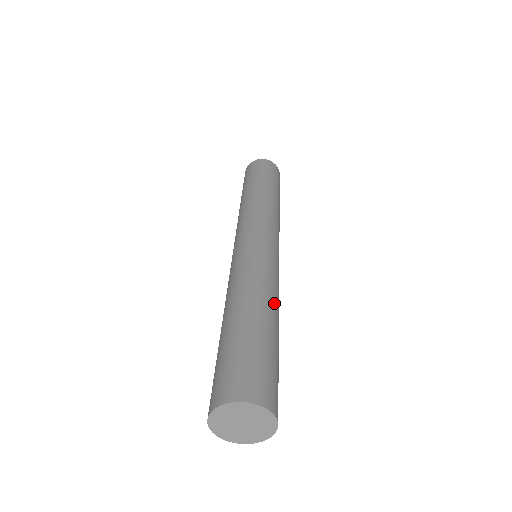
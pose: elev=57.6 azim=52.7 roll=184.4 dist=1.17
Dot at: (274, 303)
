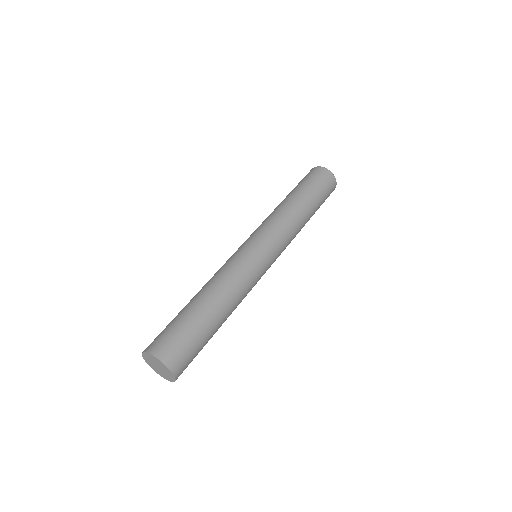
Dot at: (229, 300)
